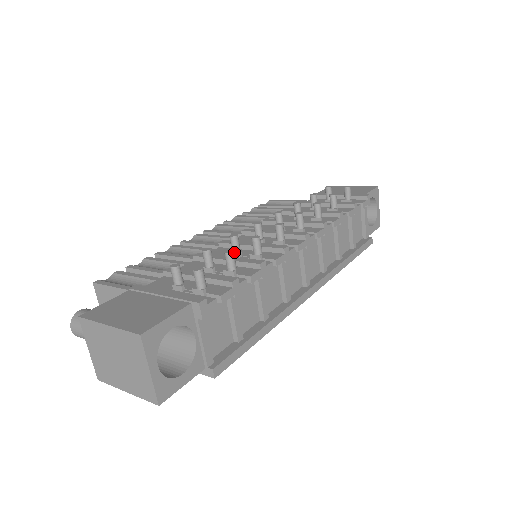
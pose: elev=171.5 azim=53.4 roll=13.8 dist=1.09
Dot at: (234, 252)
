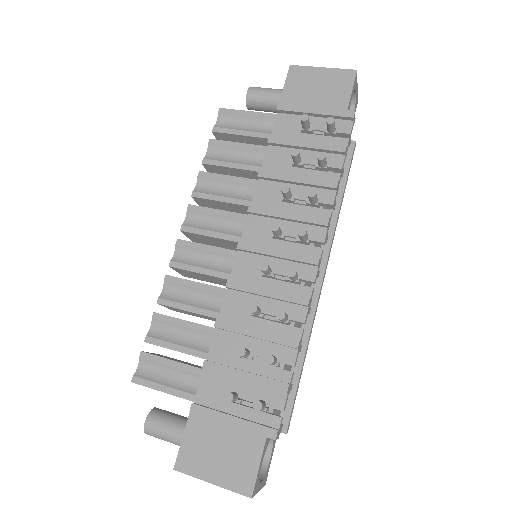
Dot at: (256, 316)
